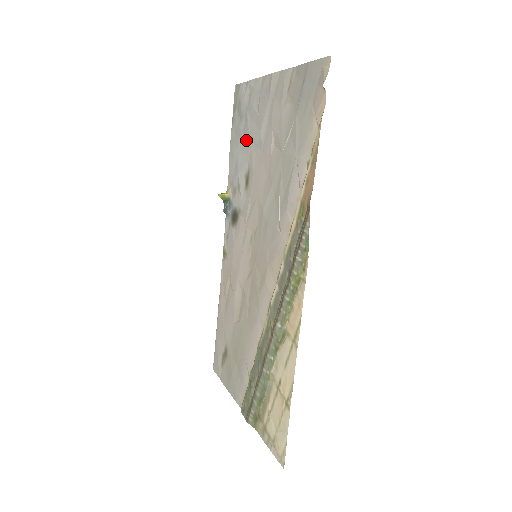
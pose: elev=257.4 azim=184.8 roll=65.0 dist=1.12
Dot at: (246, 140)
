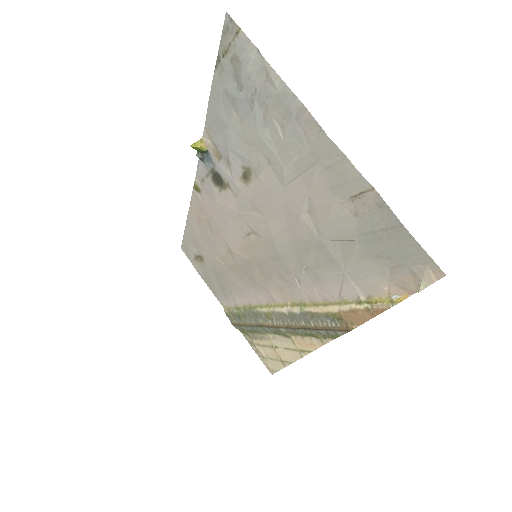
Dot at: (250, 134)
